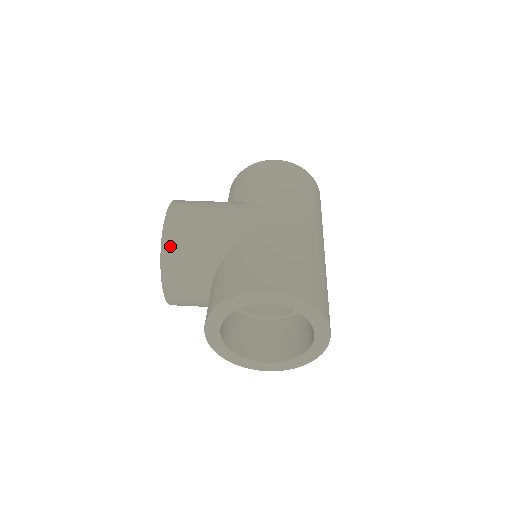
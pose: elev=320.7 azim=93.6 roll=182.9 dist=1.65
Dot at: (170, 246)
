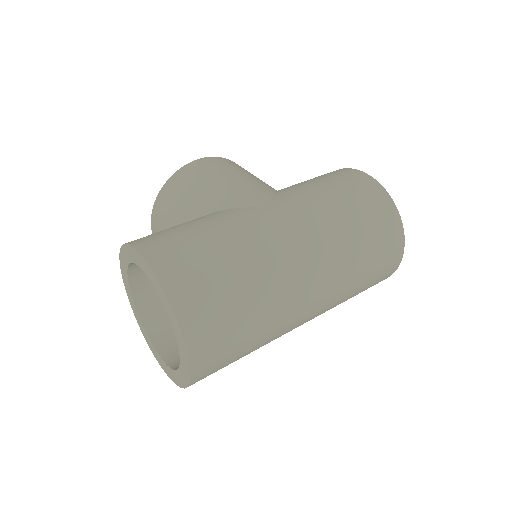
Dot at: (170, 187)
